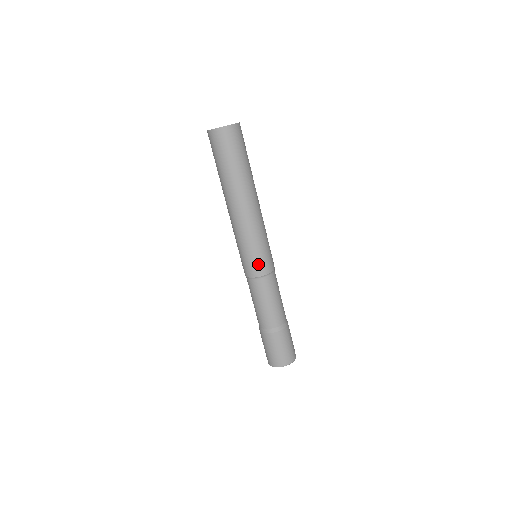
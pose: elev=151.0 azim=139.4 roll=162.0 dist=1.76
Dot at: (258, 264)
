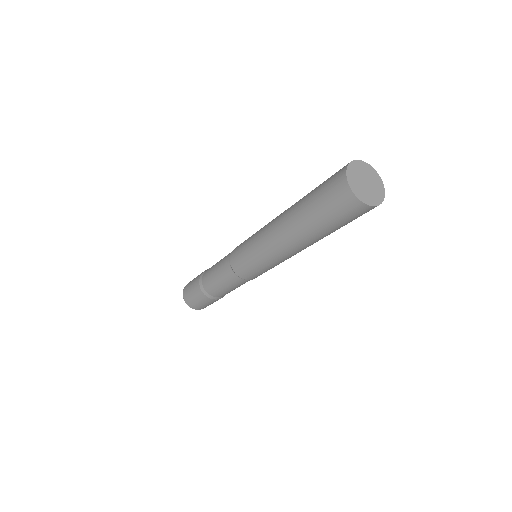
Dot at: (256, 275)
